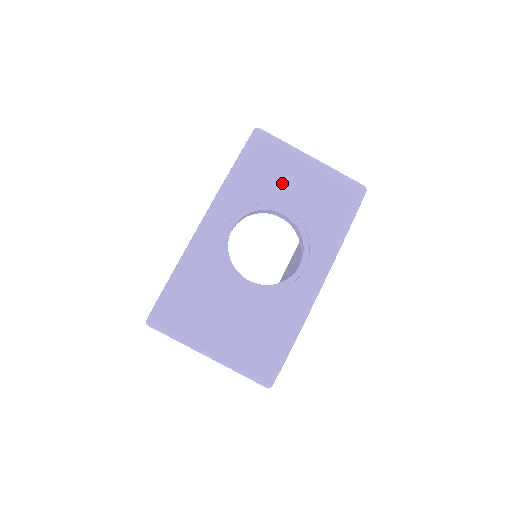
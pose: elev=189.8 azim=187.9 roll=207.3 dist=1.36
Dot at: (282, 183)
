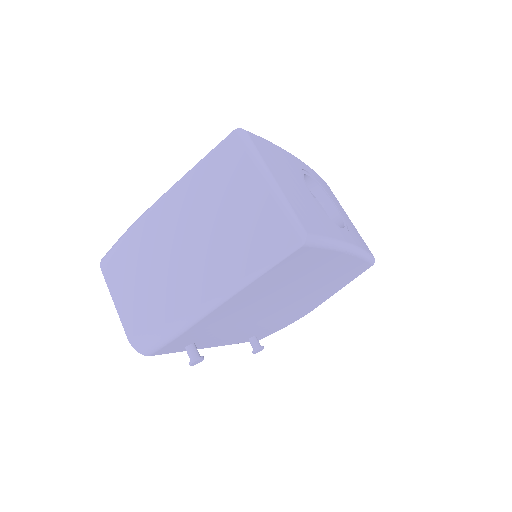
Dot at: occluded
